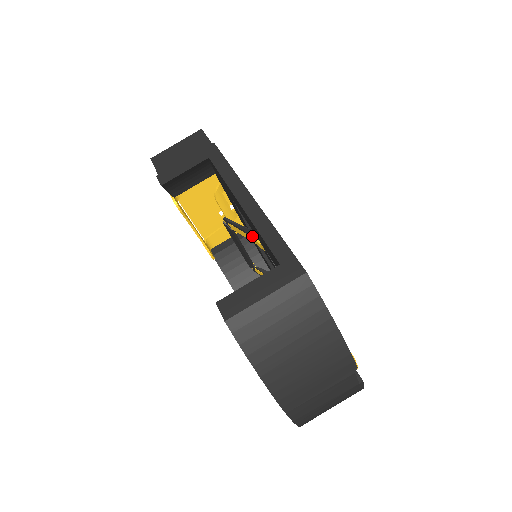
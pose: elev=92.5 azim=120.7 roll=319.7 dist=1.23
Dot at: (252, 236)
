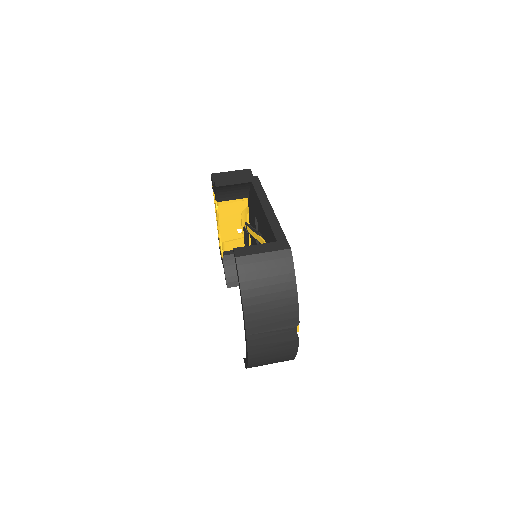
Dot at: (260, 237)
